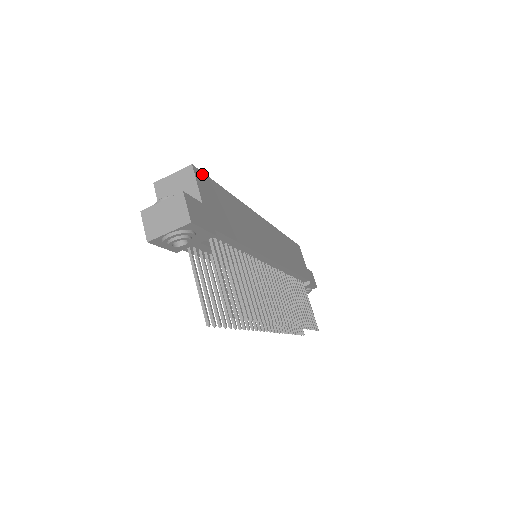
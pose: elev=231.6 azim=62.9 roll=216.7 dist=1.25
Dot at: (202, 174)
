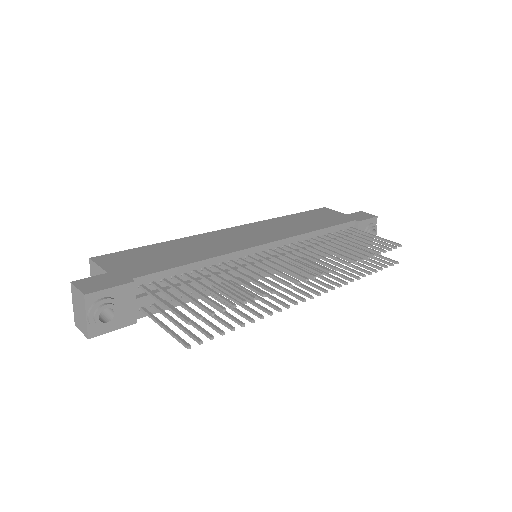
Dot at: (108, 255)
